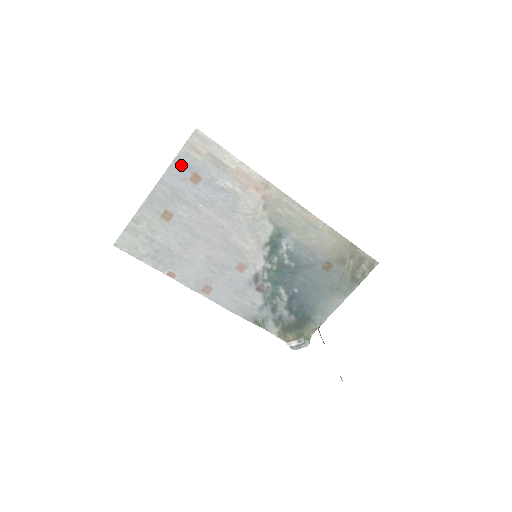
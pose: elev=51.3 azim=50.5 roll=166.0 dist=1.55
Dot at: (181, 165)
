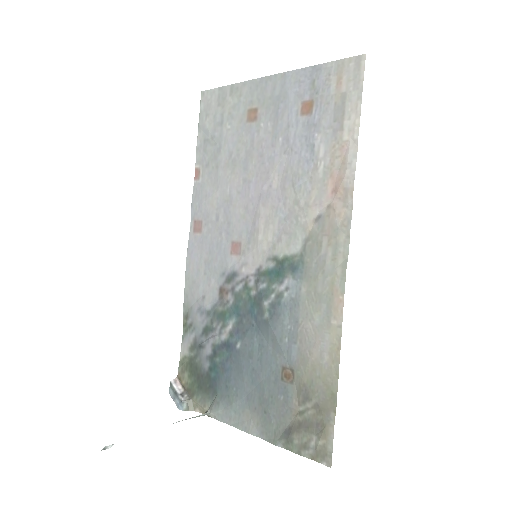
Dot at: (313, 78)
